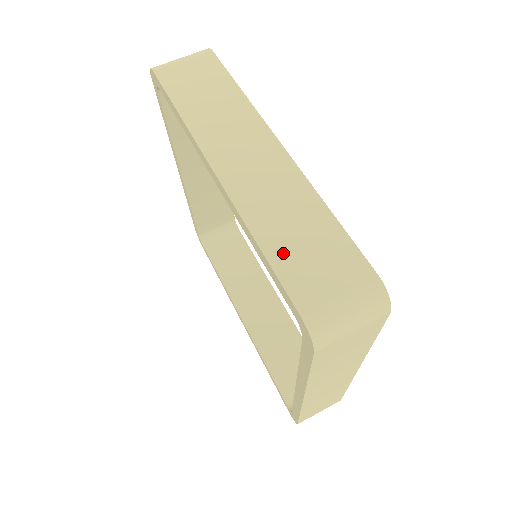
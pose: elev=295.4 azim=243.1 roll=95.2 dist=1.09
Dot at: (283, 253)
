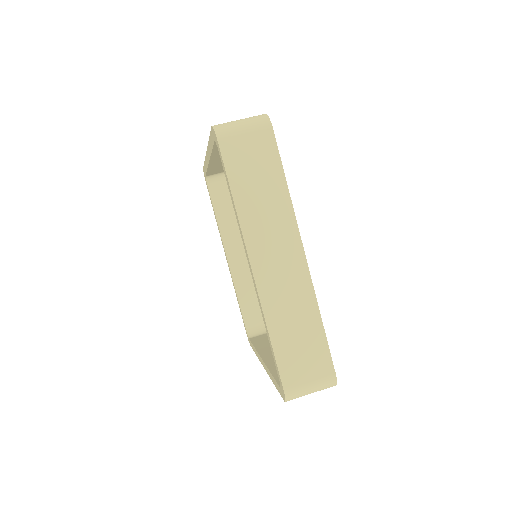
Dot at: occluded
